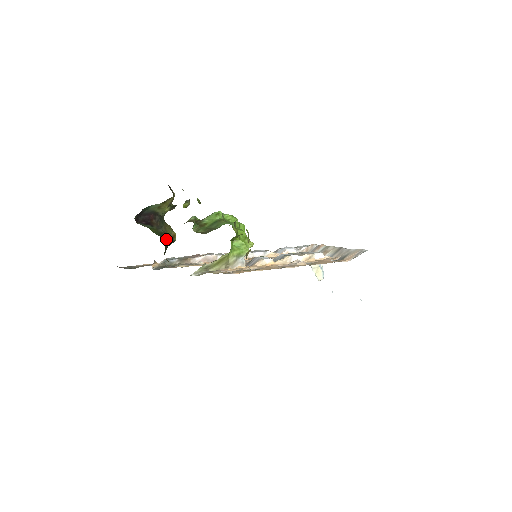
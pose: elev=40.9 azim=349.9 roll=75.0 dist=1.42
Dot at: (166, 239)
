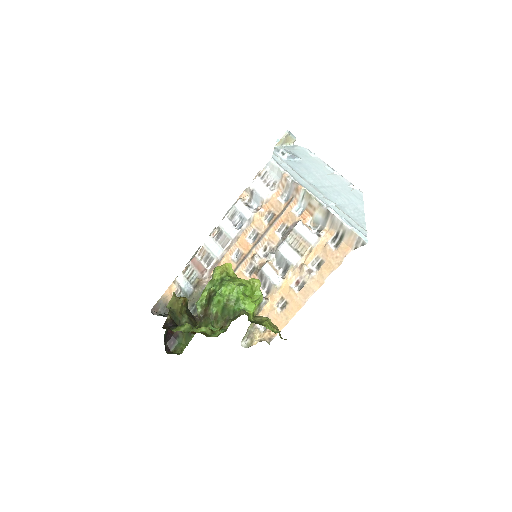
Dot at: (190, 322)
